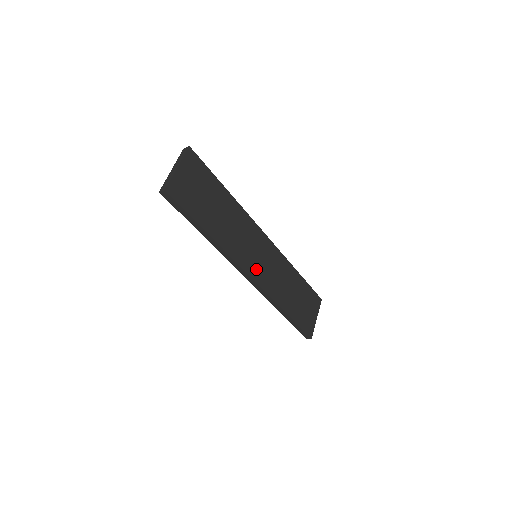
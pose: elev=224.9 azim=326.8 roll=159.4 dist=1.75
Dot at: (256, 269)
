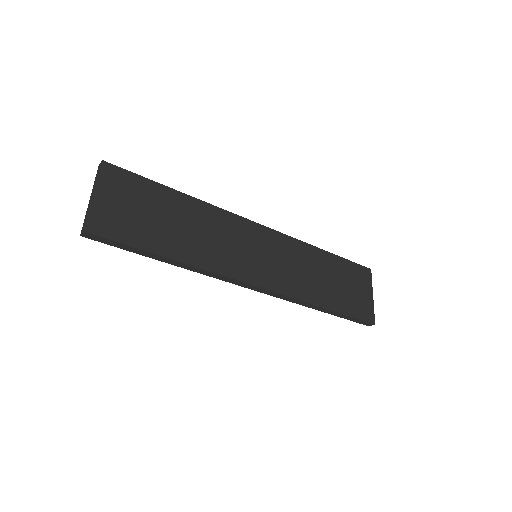
Dot at: (261, 273)
